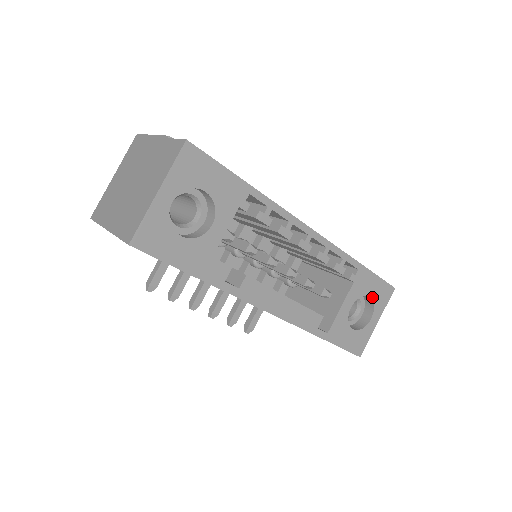
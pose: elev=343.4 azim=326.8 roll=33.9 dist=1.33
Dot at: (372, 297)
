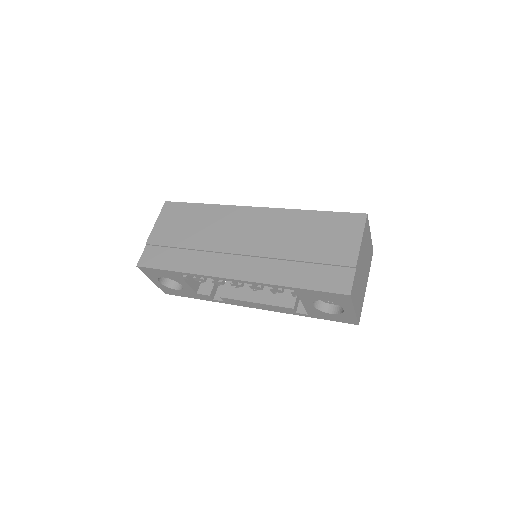
Dot at: (329, 300)
